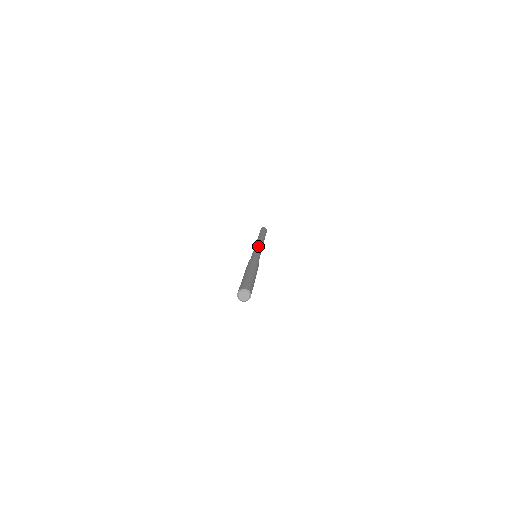
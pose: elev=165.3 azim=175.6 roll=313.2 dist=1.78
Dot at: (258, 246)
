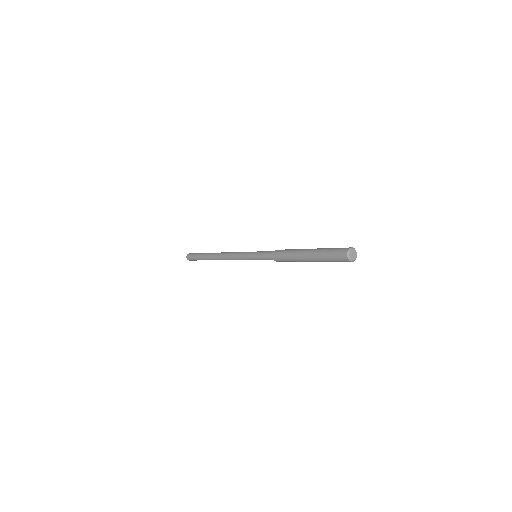
Dot at: (241, 252)
